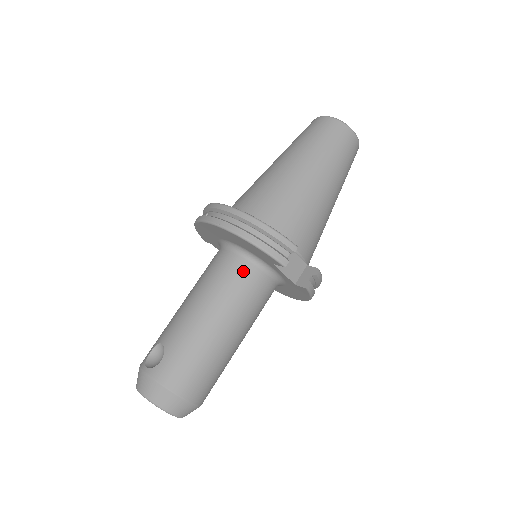
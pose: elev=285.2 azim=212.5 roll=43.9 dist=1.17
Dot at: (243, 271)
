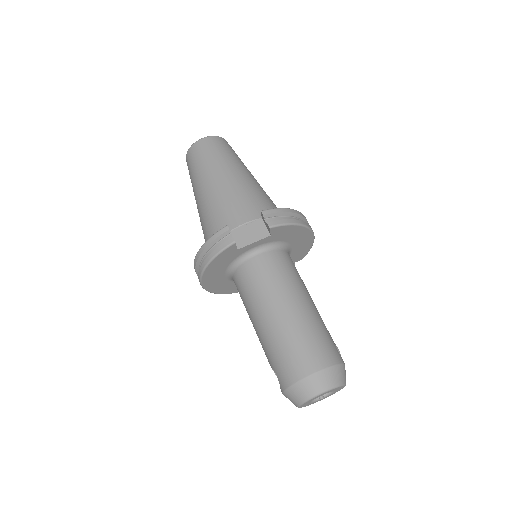
Dot at: (243, 275)
